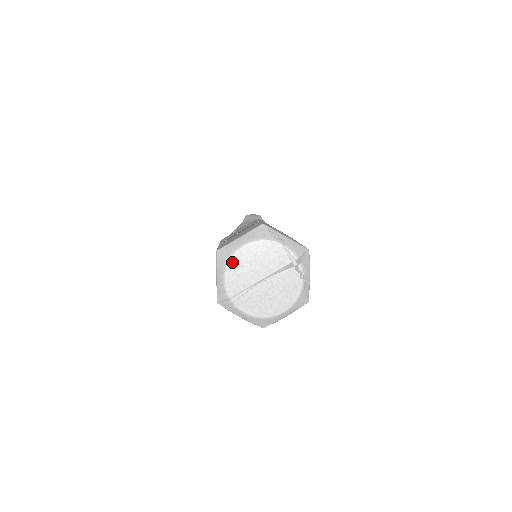
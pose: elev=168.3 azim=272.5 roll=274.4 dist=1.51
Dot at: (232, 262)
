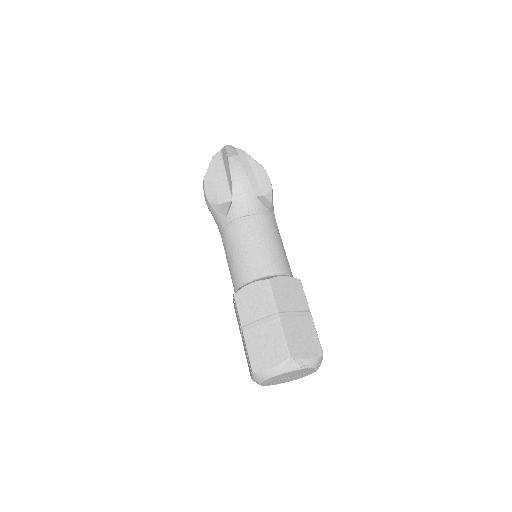
Dot at: (267, 381)
